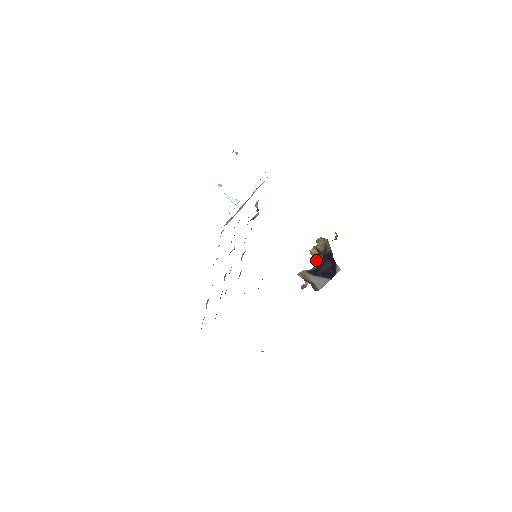
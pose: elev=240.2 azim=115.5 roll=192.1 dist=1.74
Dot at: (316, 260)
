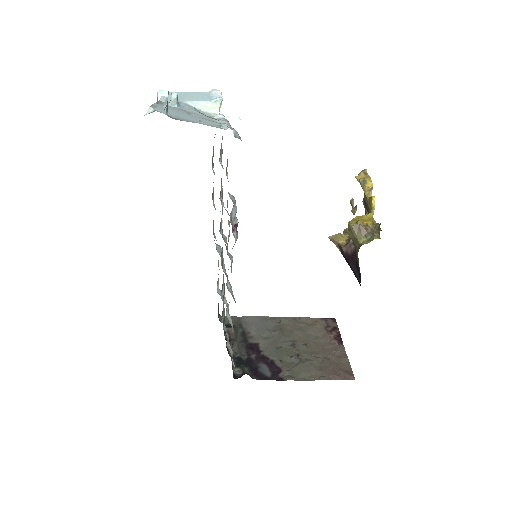
Dot at: (363, 202)
